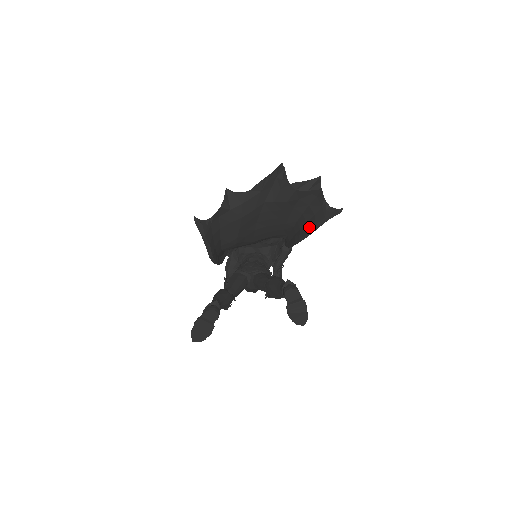
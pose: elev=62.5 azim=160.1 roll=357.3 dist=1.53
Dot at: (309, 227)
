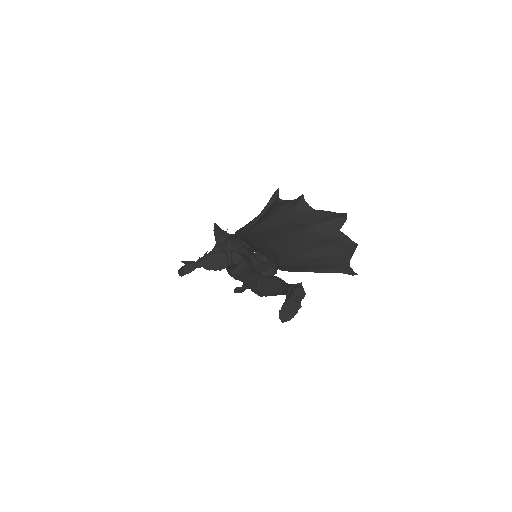
Dot at: (323, 267)
